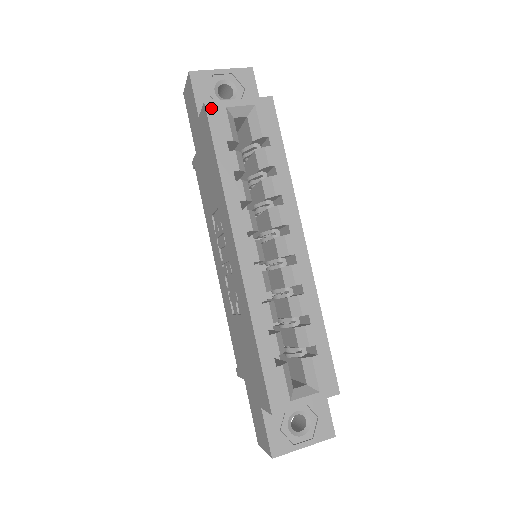
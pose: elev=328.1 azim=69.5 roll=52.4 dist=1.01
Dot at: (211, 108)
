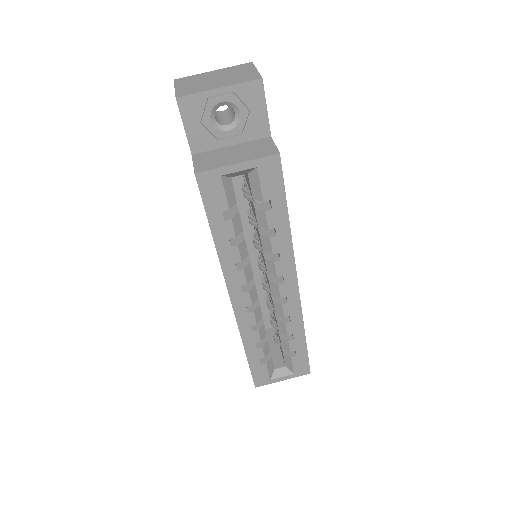
Dot at: (203, 179)
